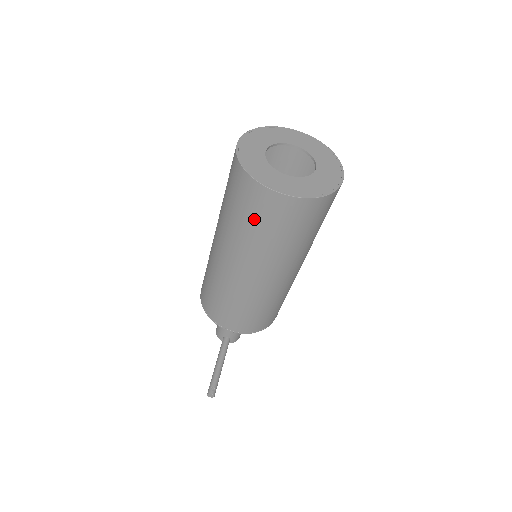
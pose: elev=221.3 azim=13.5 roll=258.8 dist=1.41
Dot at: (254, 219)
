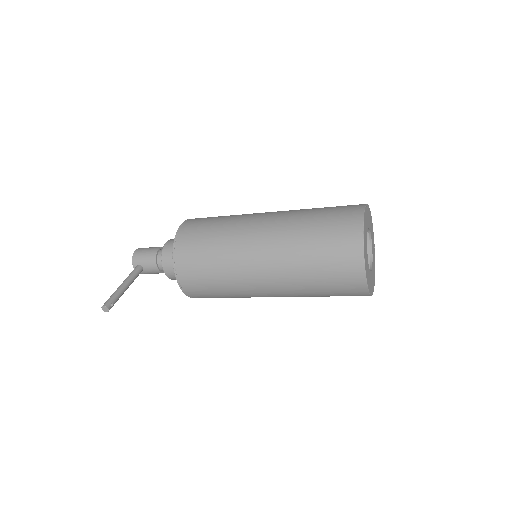
Dot at: (326, 264)
